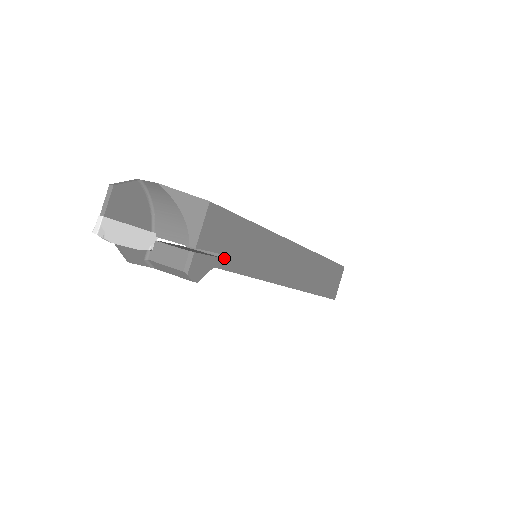
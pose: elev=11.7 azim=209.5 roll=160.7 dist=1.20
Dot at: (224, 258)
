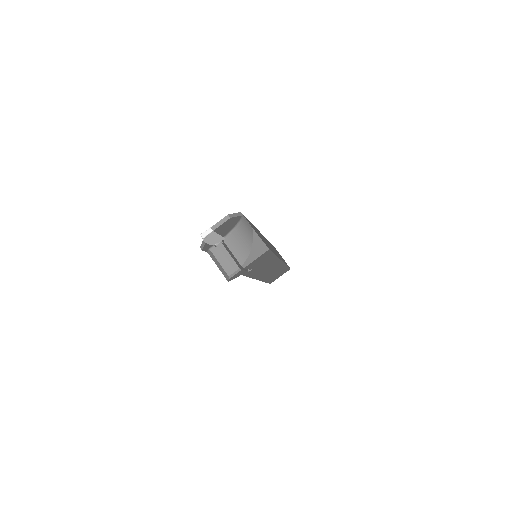
Dot at: (248, 269)
